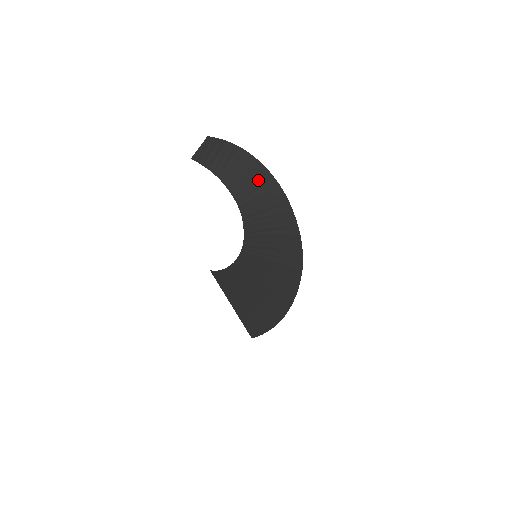
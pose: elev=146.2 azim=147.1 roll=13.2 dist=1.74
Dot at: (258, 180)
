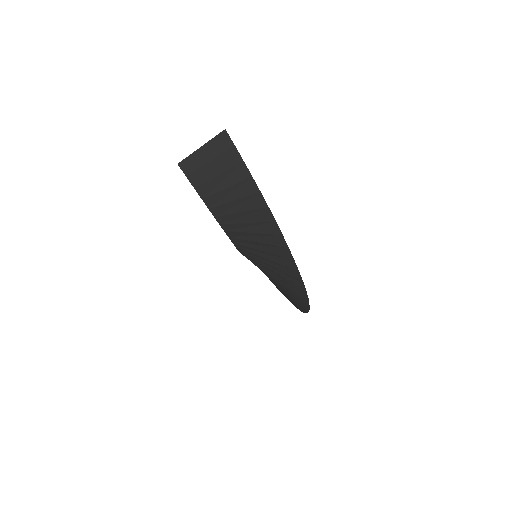
Dot at: (276, 258)
